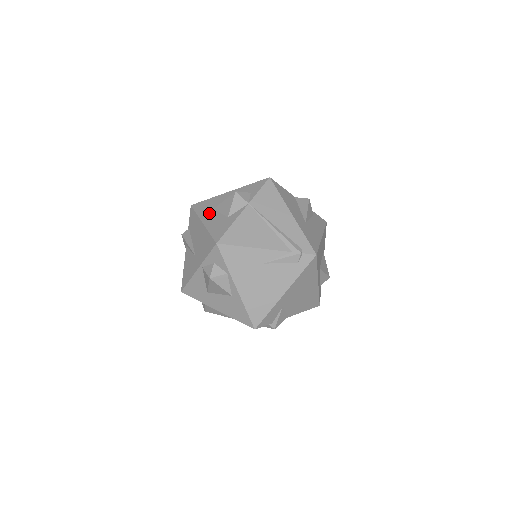
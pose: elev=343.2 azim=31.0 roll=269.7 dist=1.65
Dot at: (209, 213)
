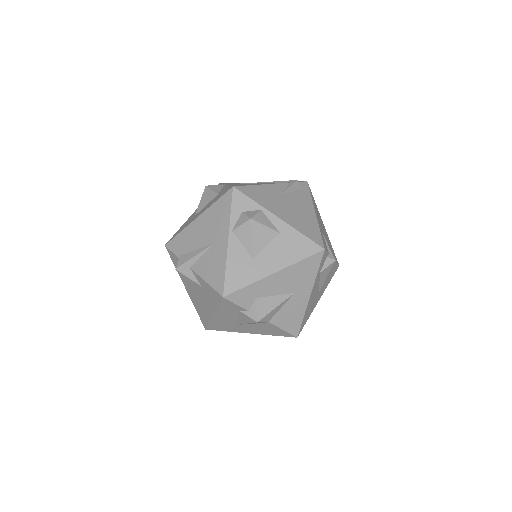
Dot at: (194, 217)
